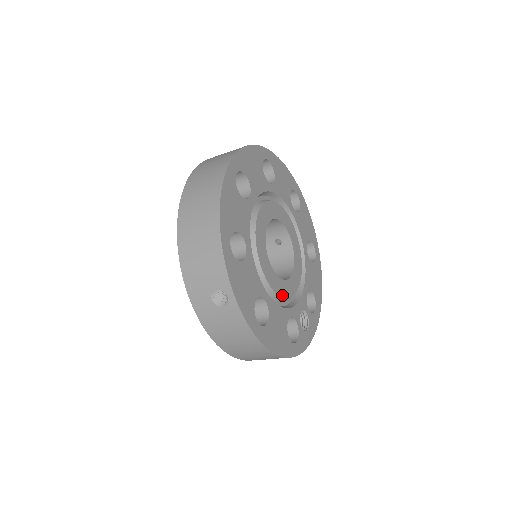
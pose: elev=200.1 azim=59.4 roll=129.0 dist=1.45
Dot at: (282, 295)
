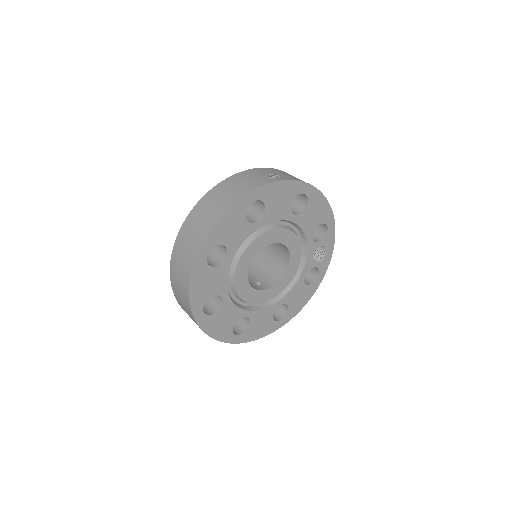
Dot at: (290, 281)
